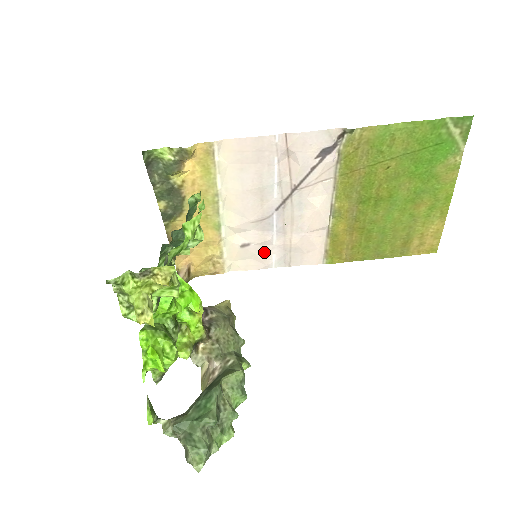
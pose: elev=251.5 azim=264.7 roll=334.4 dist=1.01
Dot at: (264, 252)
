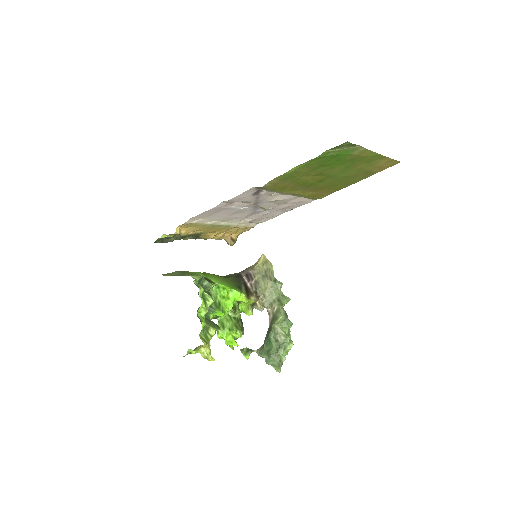
Dot at: (269, 215)
